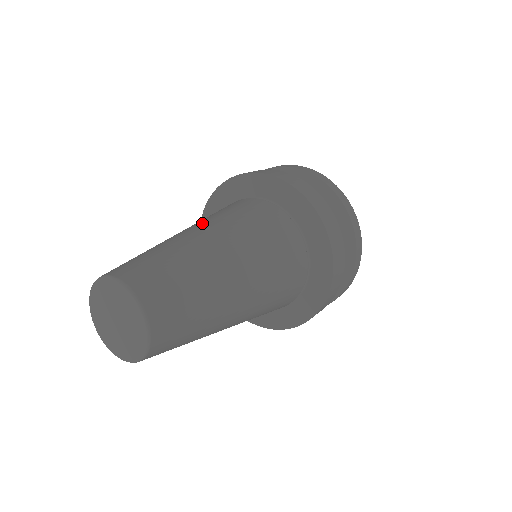
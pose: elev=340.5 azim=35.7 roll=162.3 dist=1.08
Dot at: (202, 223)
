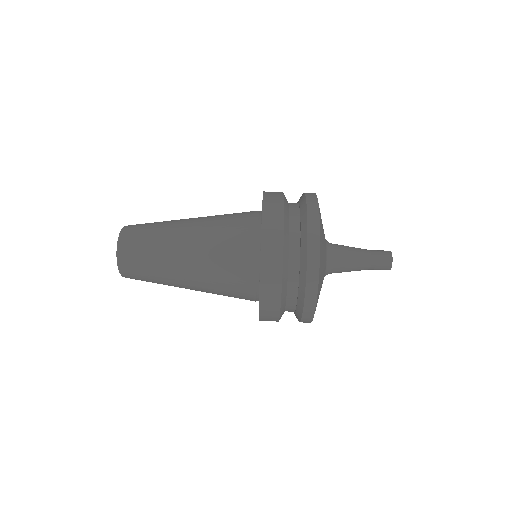
Dot at: (204, 217)
